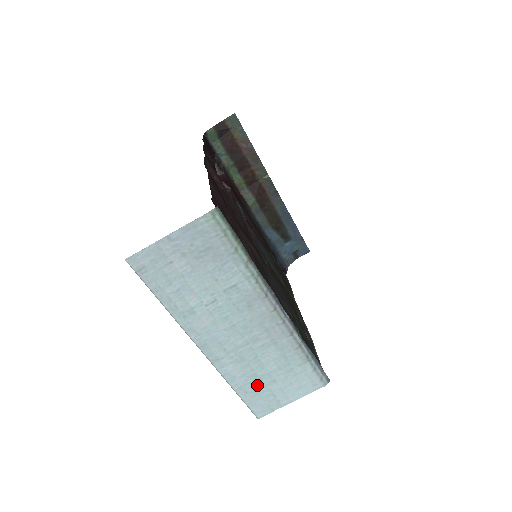
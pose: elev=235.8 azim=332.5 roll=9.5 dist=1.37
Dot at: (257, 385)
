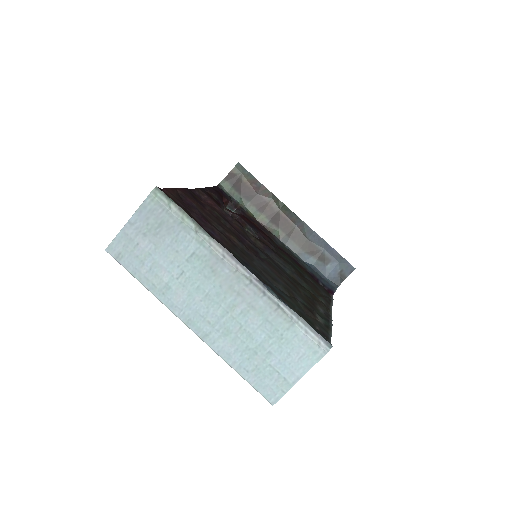
Dot at: (255, 361)
